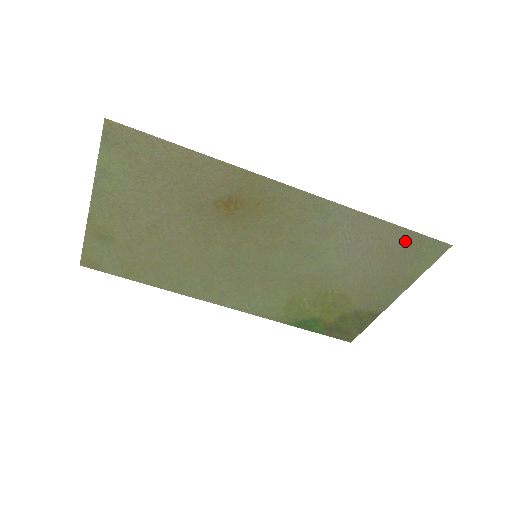
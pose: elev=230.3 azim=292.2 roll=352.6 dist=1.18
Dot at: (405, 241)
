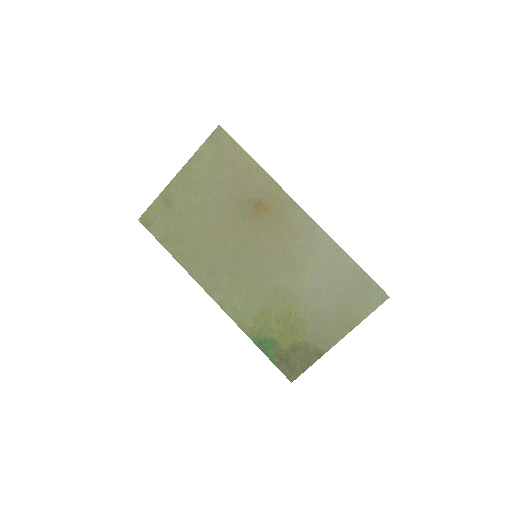
Dot at: (359, 280)
